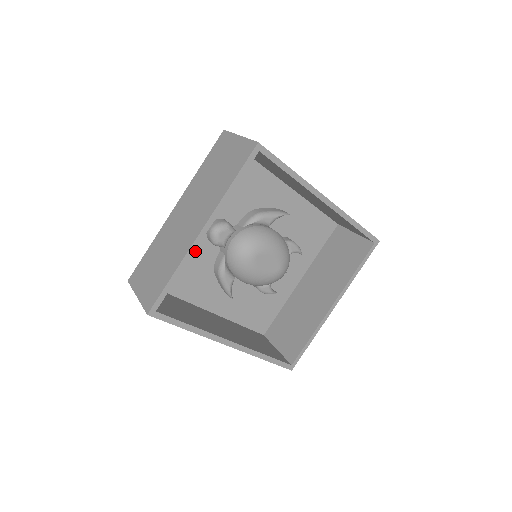
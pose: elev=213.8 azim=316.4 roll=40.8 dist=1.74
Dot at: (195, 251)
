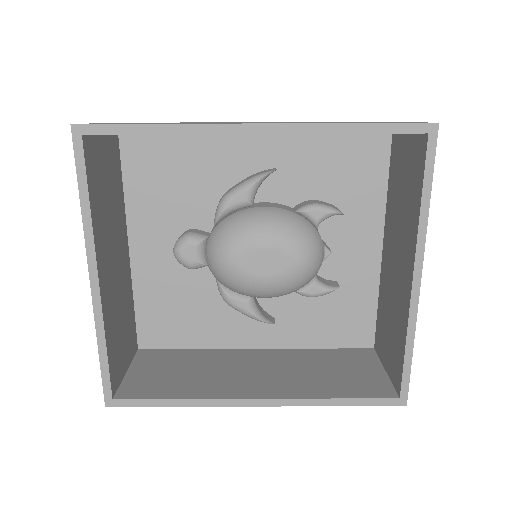
Dot at: (183, 286)
